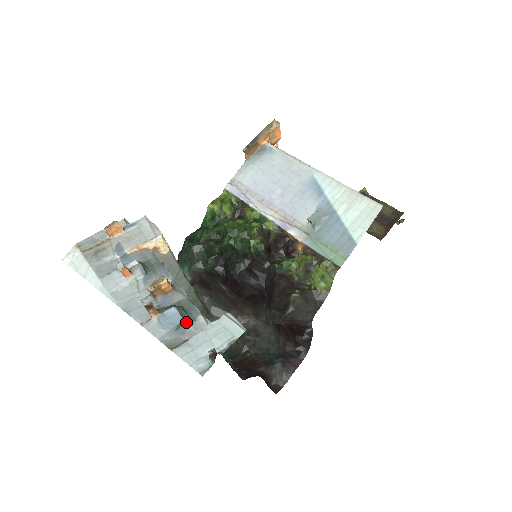
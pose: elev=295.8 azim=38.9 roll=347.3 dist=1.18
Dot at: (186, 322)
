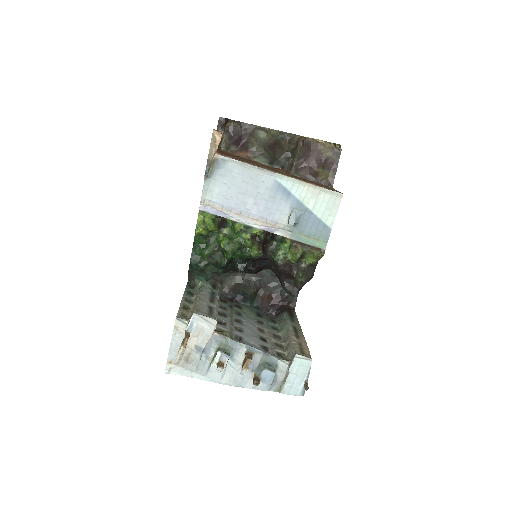
Dot at: (275, 371)
